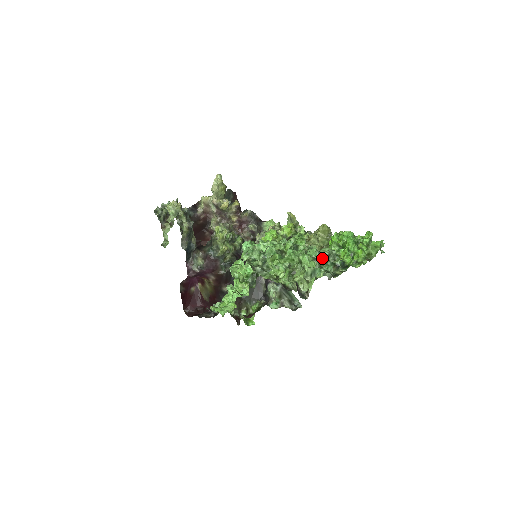
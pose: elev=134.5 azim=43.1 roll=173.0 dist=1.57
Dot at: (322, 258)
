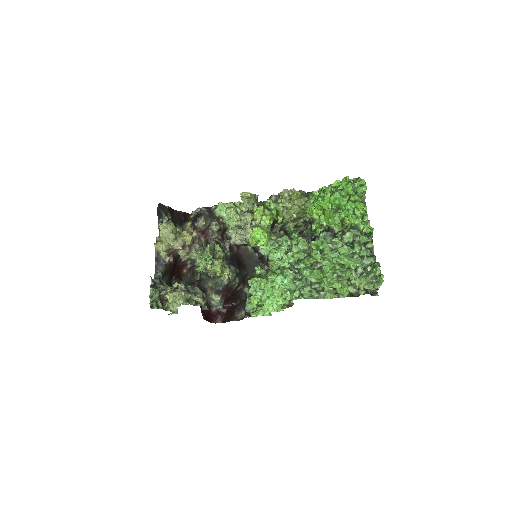
Dot at: (354, 247)
